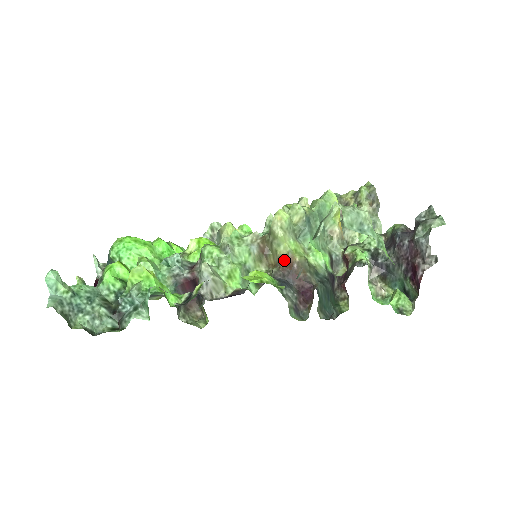
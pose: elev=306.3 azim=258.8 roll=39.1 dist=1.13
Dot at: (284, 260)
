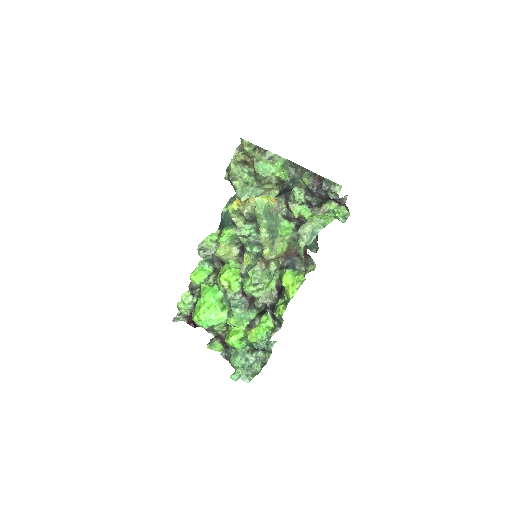
Dot at: occluded
